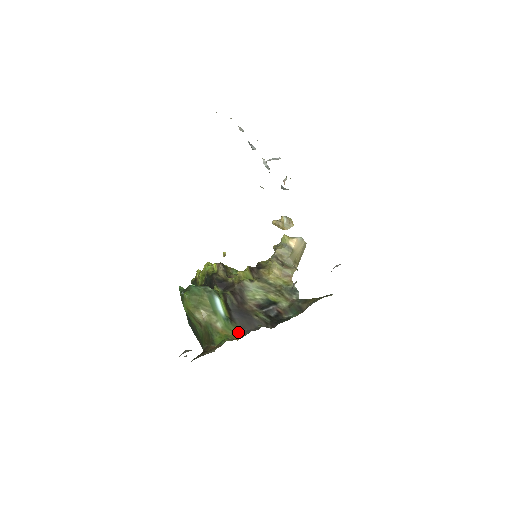
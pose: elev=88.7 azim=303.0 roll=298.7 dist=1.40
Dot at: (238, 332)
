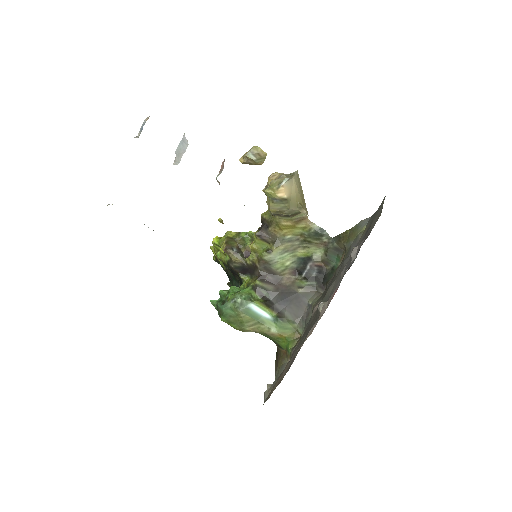
Dot at: (295, 326)
